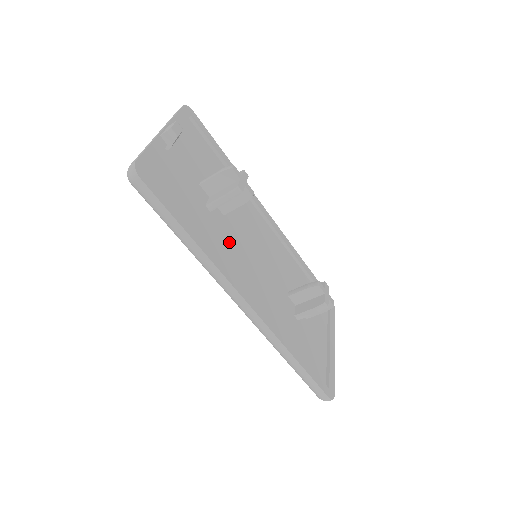
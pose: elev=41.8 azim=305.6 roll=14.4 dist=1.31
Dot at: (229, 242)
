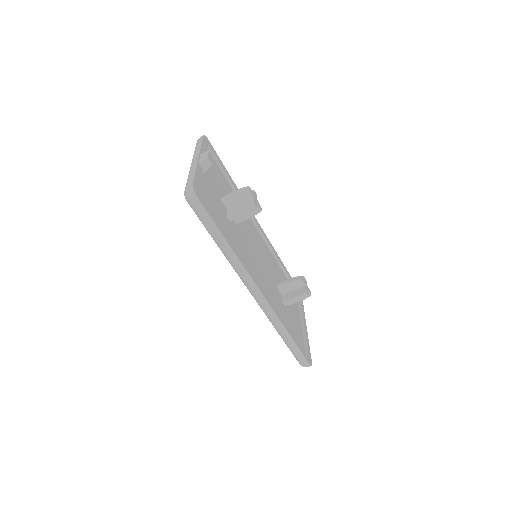
Dot at: (242, 245)
